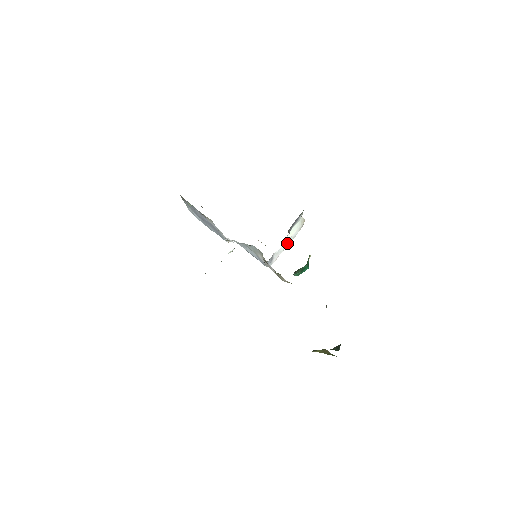
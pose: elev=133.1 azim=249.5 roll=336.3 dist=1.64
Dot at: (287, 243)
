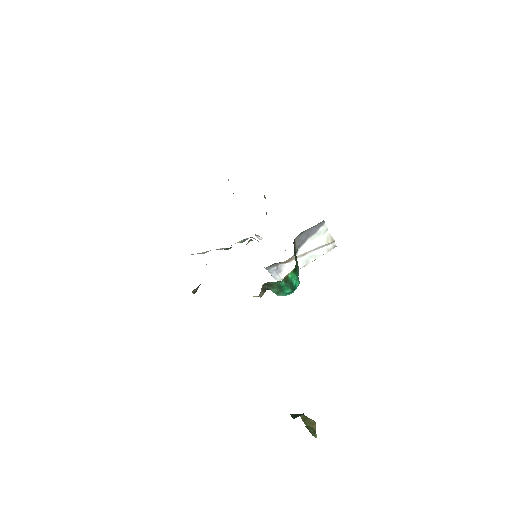
Dot at: (306, 260)
